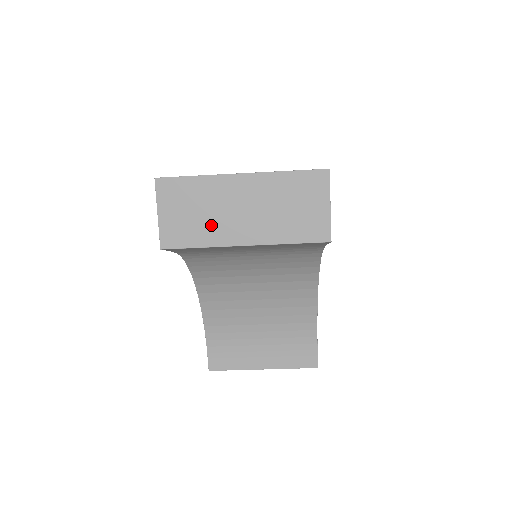
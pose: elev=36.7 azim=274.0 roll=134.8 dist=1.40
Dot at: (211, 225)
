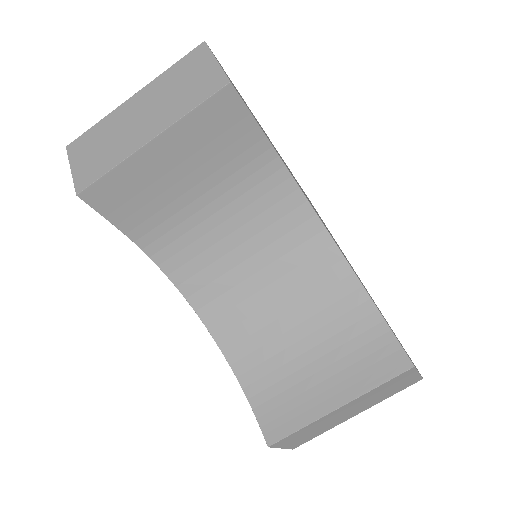
Dot at: (116, 146)
